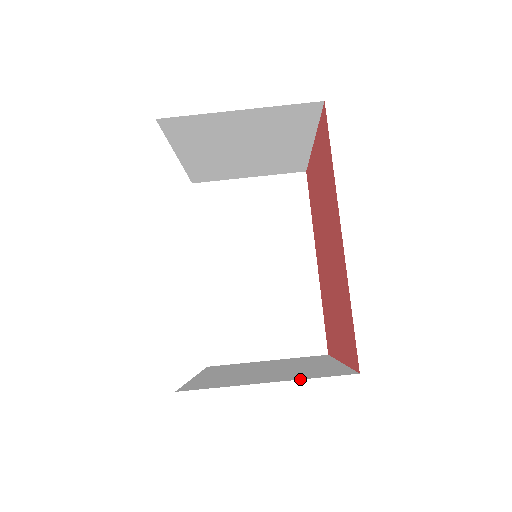
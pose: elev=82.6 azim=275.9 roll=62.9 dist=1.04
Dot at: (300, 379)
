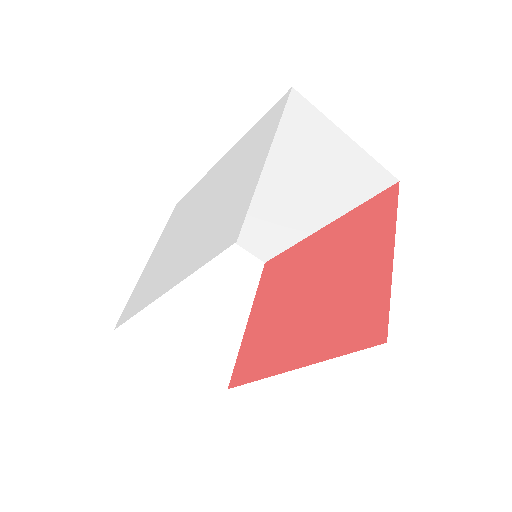
Dot at: occluded
